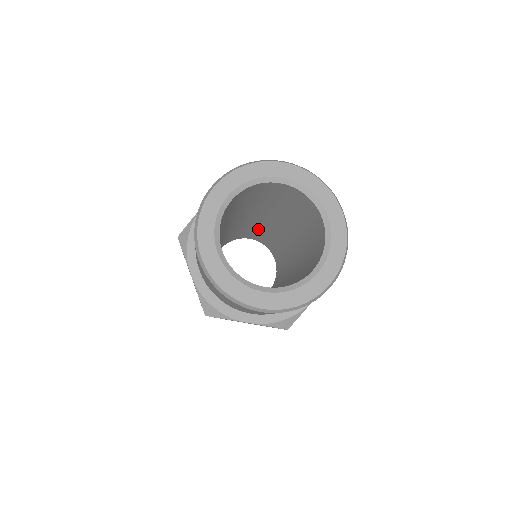
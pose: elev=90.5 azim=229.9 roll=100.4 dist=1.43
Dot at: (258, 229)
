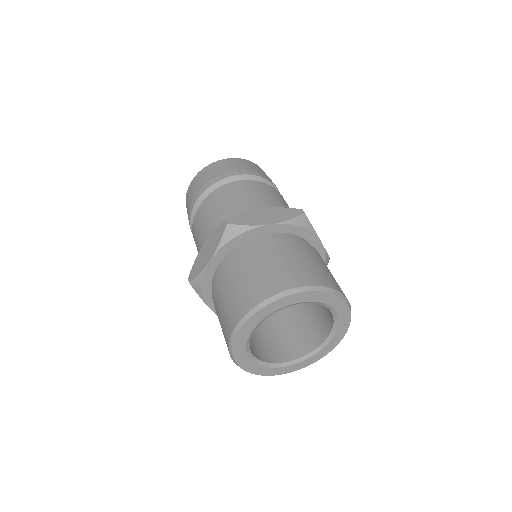
Dot at: occluded
